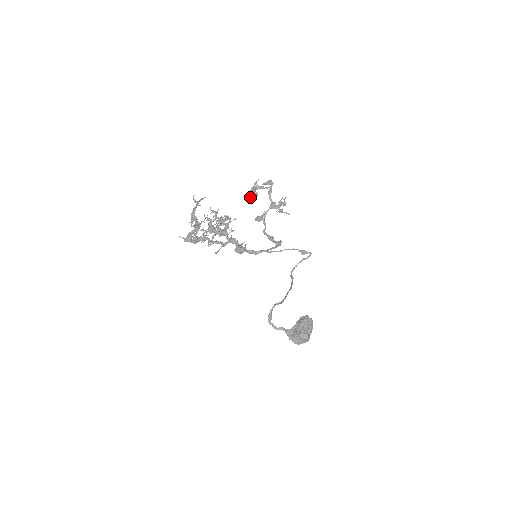
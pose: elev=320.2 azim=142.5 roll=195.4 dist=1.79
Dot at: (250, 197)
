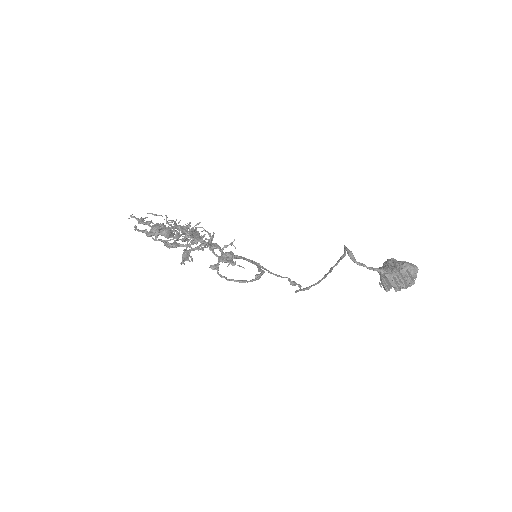
Dot at: (184, 263)
